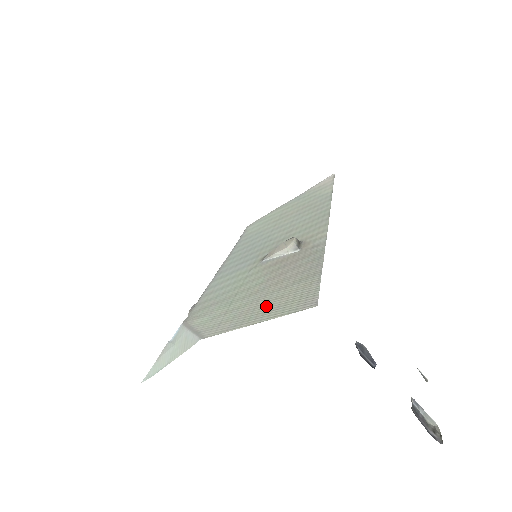
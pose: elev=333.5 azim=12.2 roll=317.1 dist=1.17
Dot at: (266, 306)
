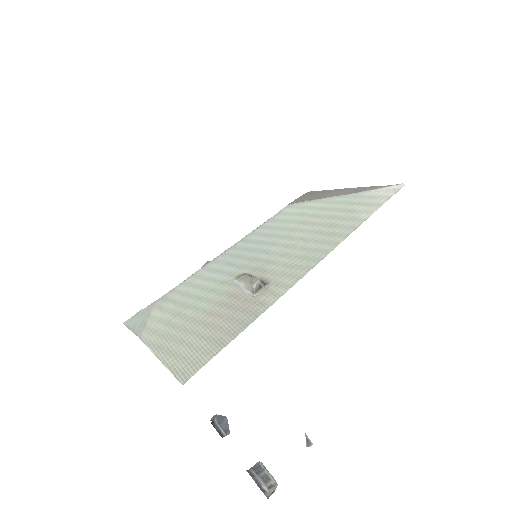
Dot at: (177, 346)
